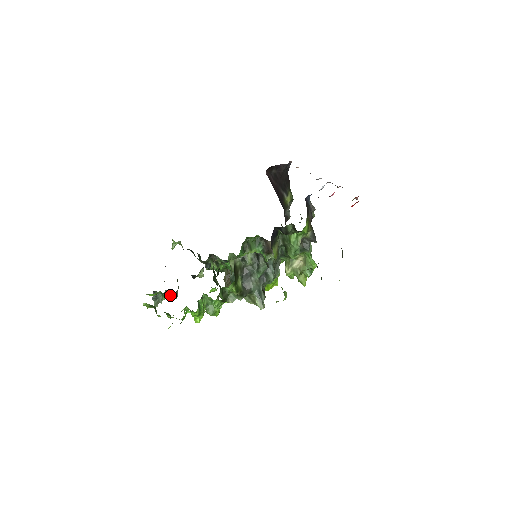
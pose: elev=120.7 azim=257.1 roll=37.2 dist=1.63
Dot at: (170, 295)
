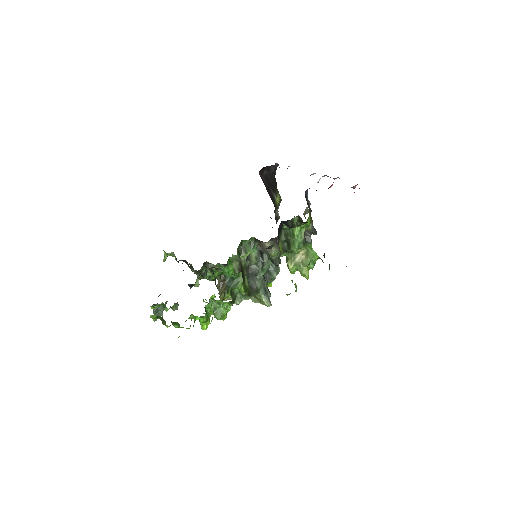
Dot at: occluded
